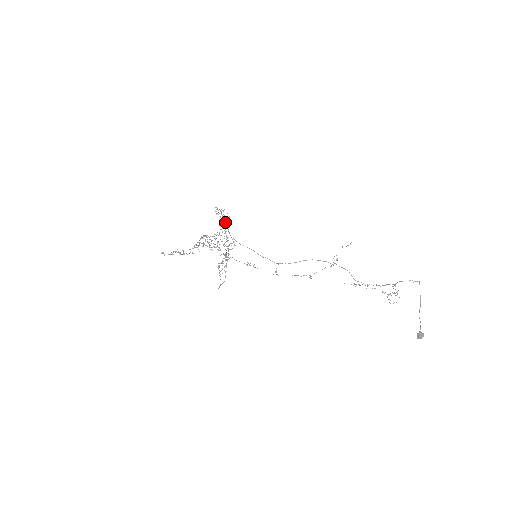
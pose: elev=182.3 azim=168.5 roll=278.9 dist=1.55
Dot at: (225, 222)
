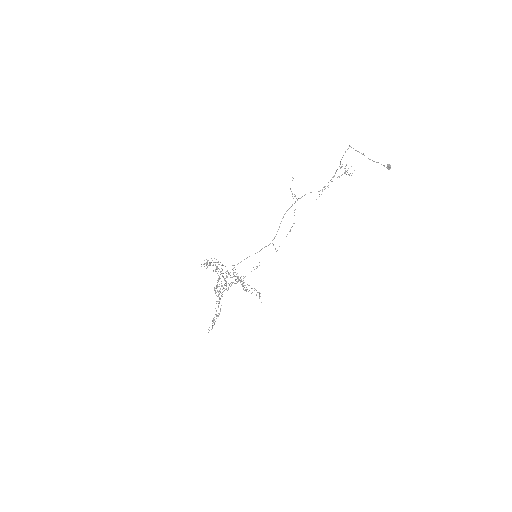
Dot at: occluded
